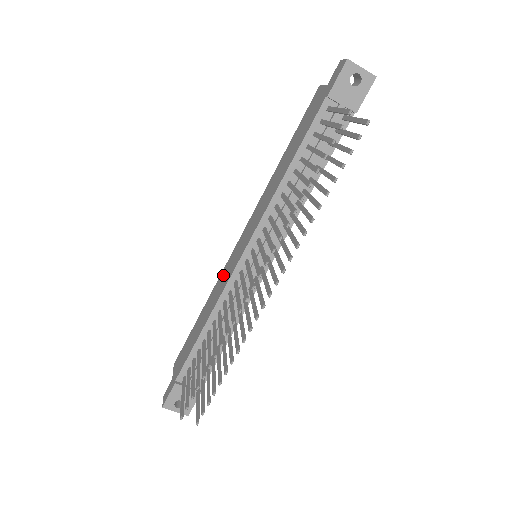
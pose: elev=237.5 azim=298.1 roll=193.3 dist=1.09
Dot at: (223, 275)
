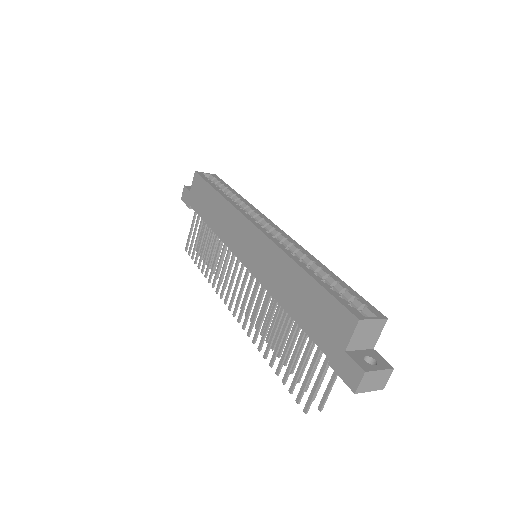
Dot at: (233, 221)
